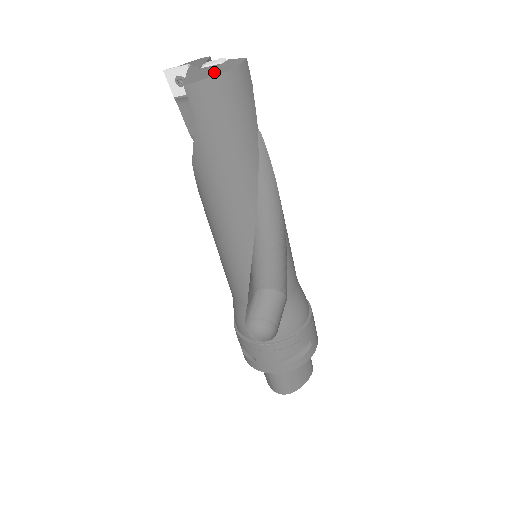
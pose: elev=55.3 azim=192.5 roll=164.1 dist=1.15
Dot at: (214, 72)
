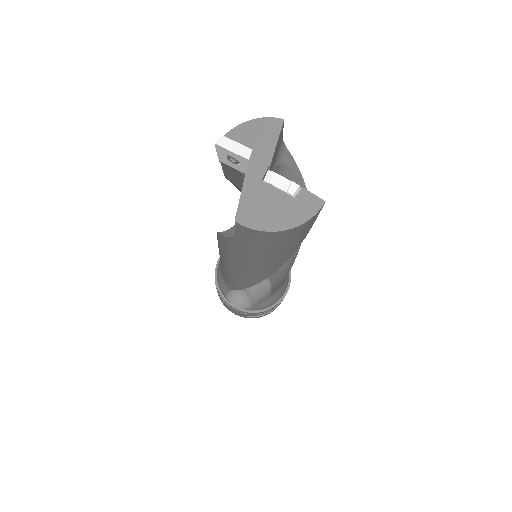
Dot at: (278, 221)
